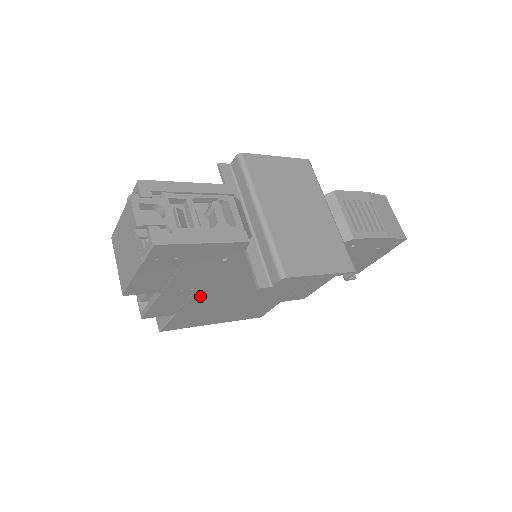
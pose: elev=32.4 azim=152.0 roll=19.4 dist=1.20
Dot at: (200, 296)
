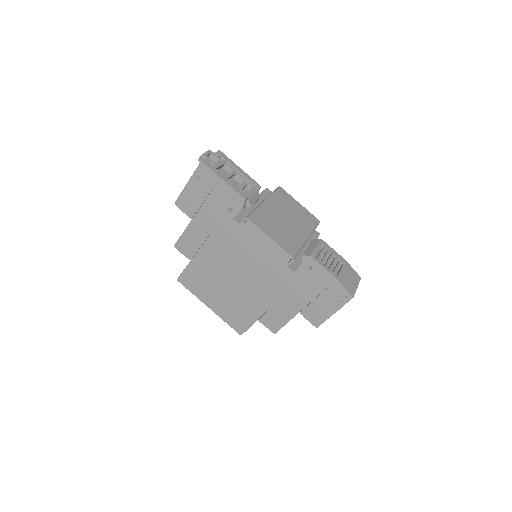
Dot at: (209, 248)
